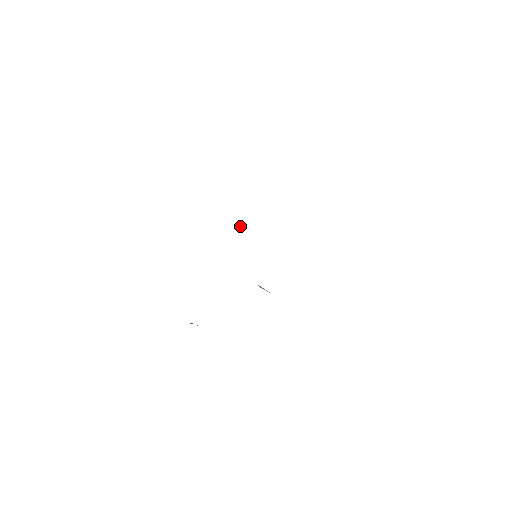
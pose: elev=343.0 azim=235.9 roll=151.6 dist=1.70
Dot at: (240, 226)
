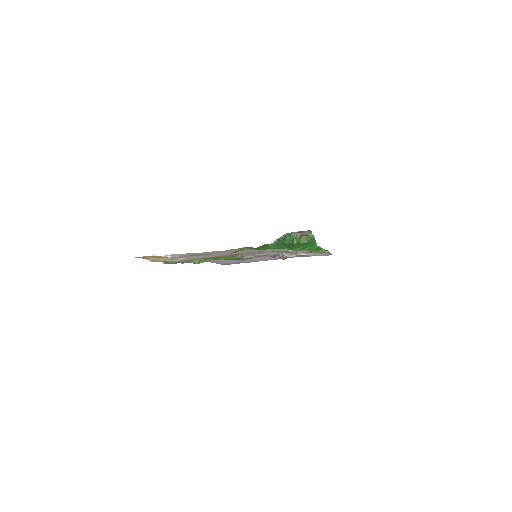
Dot at: occluded
